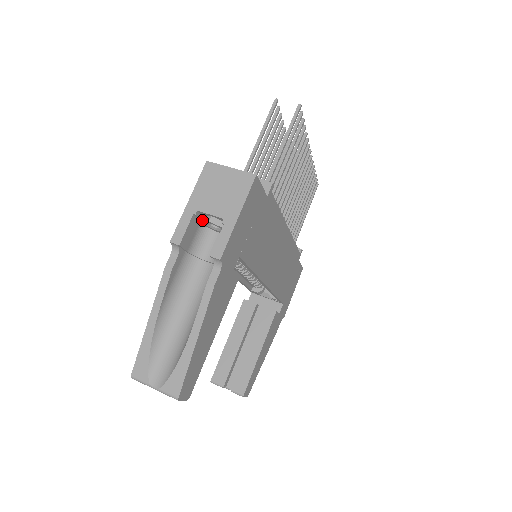
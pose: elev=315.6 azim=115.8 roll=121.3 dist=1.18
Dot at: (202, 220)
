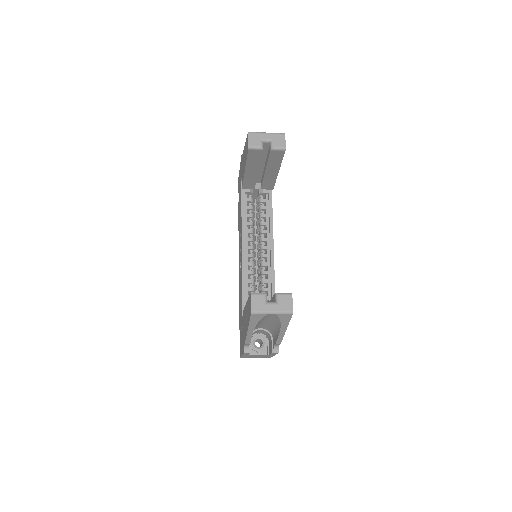
Dot at: occluded
